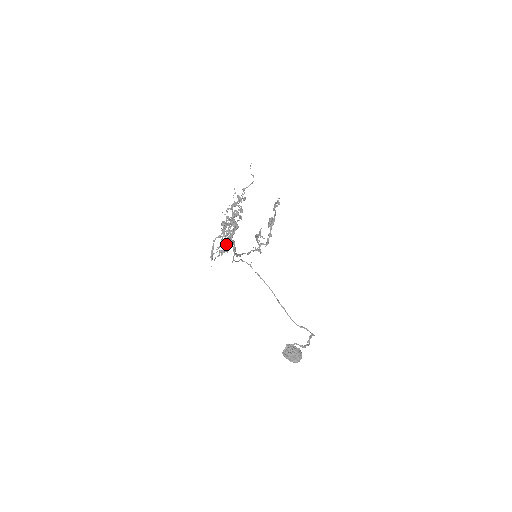
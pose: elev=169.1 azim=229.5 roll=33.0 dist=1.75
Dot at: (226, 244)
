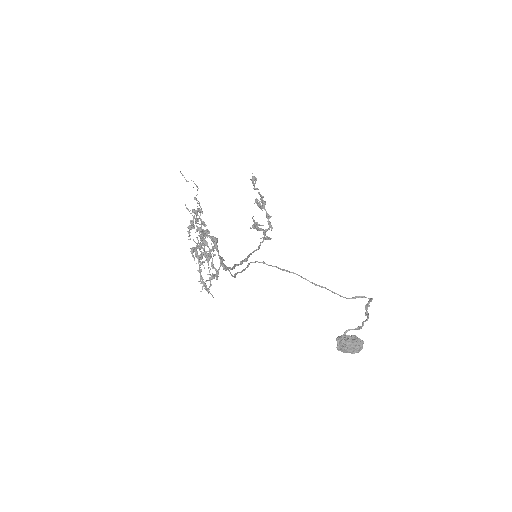
Dot at: (209, 270)
